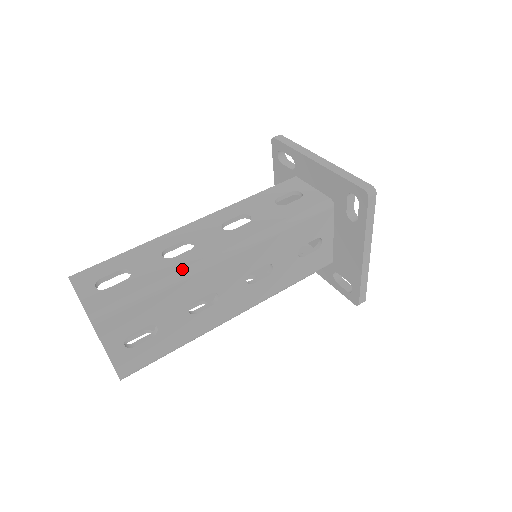
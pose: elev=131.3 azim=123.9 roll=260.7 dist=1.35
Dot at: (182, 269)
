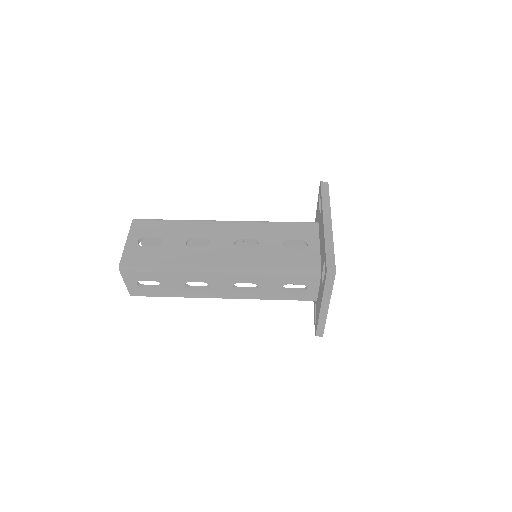
Dot at: occluded
